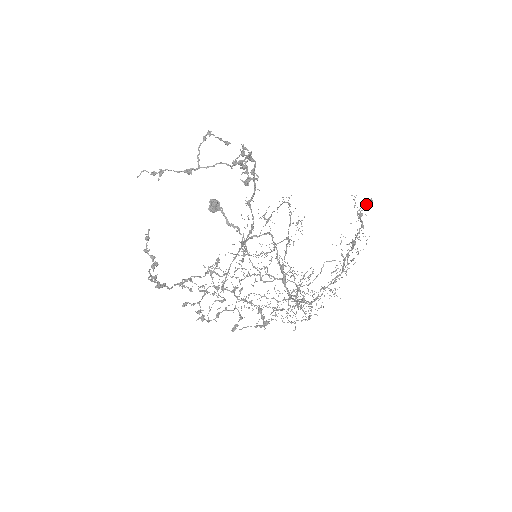
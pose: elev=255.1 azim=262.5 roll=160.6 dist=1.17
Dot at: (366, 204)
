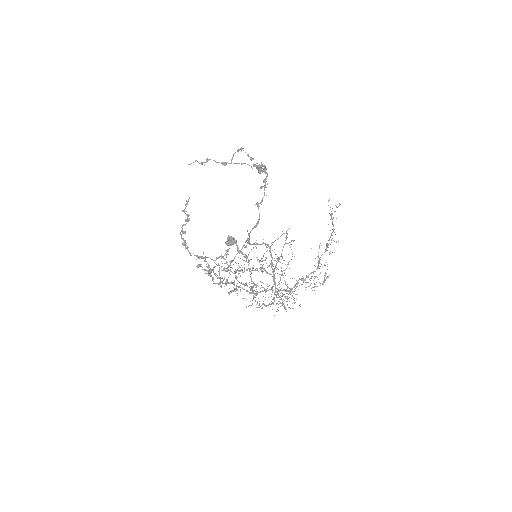
Dot at: (336, 206)
